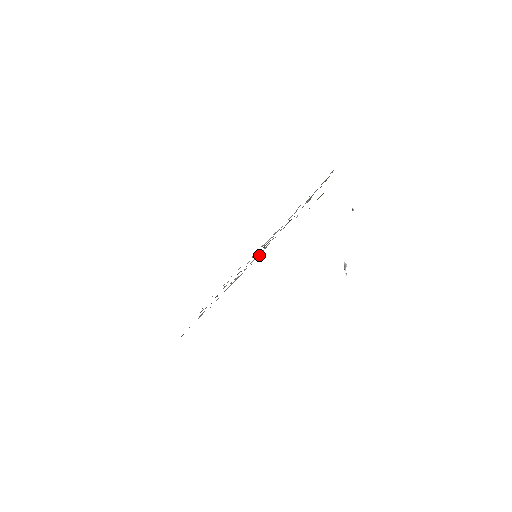
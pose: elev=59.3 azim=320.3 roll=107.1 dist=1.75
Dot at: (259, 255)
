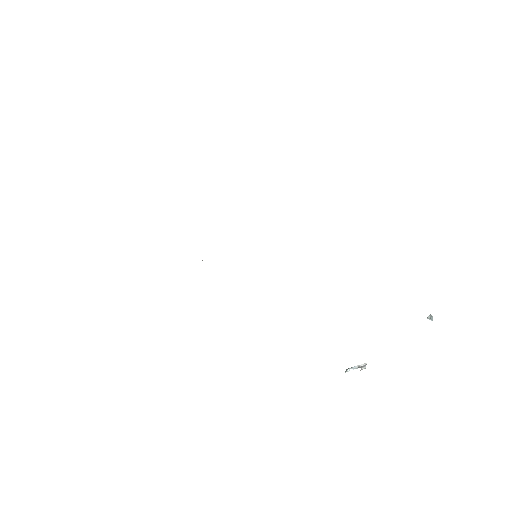
Dot at: occluded
